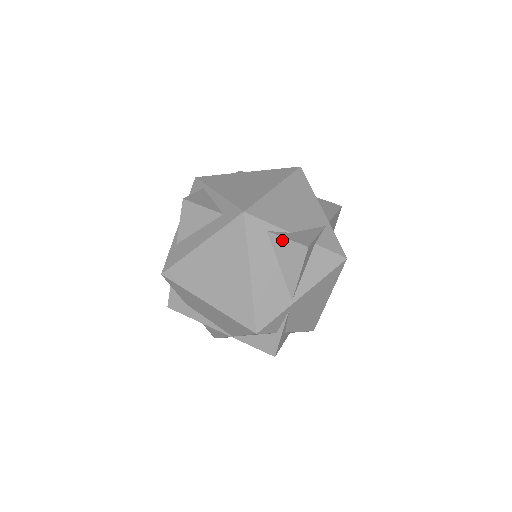
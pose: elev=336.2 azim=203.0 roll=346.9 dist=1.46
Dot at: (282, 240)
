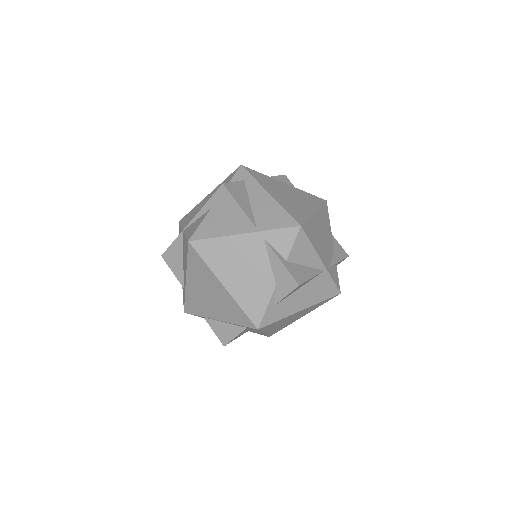
Dot at: occluded
